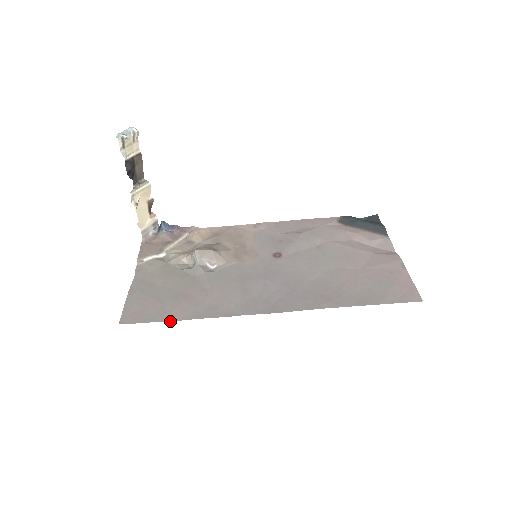
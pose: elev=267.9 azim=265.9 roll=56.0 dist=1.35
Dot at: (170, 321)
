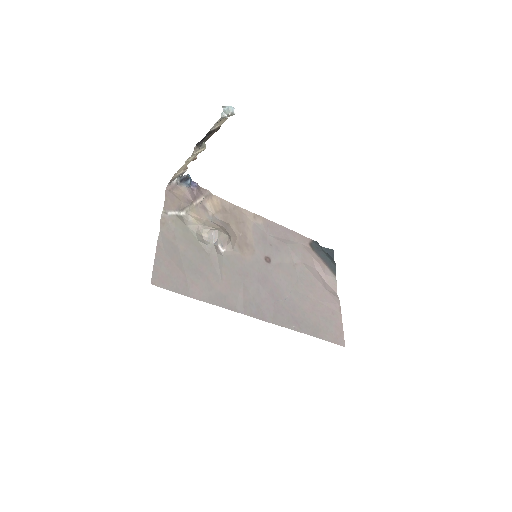
Dot at: (191, 297)
